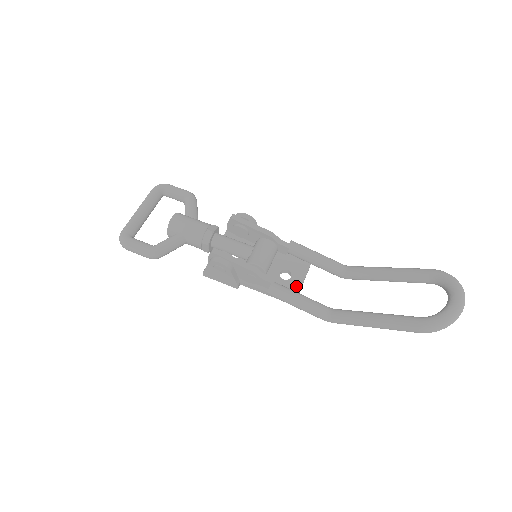
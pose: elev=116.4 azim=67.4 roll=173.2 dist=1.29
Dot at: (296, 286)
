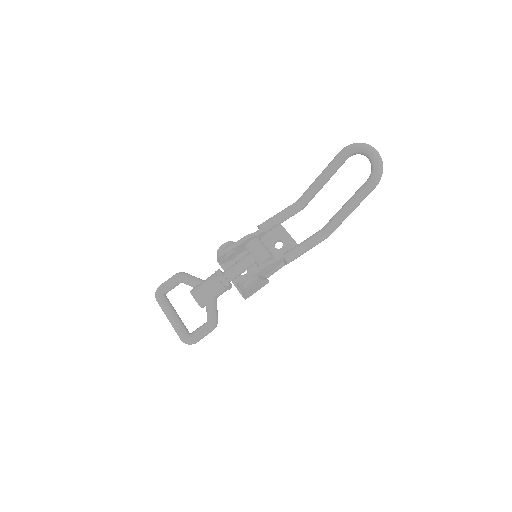
Dot at: (291, 242)
